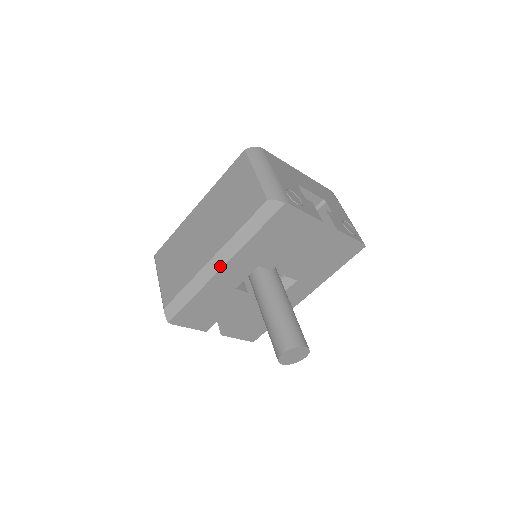
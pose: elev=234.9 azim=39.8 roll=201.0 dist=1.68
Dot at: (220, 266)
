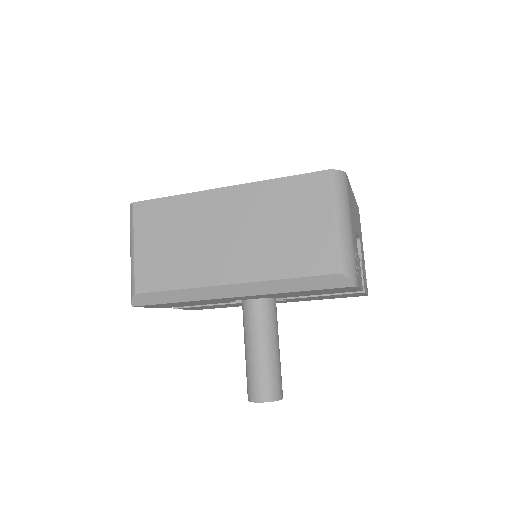
Dot at: (236, 295)
